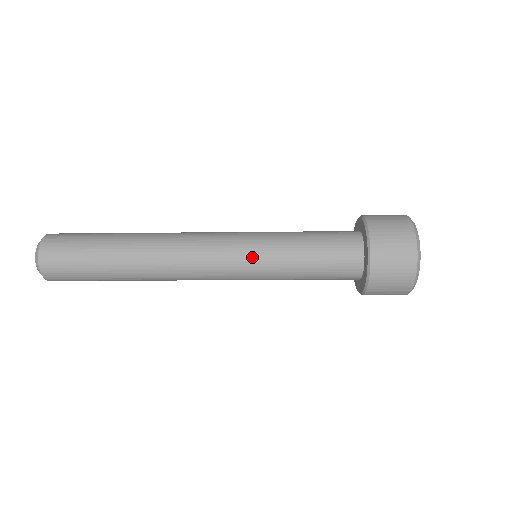
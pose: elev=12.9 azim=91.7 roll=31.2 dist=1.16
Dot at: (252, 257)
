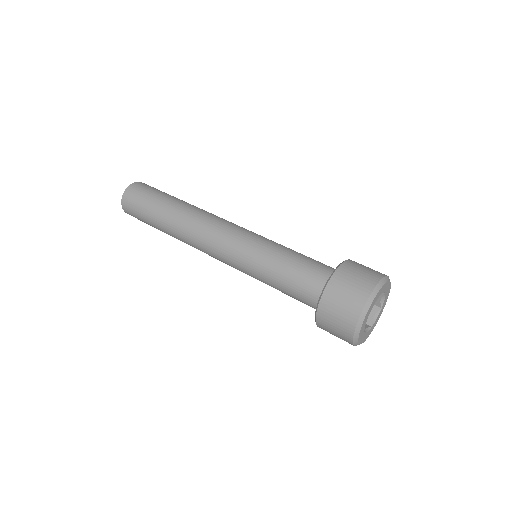
Dot at: occluded
